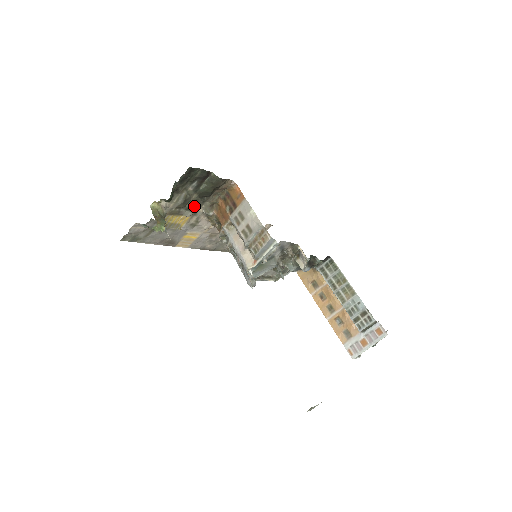
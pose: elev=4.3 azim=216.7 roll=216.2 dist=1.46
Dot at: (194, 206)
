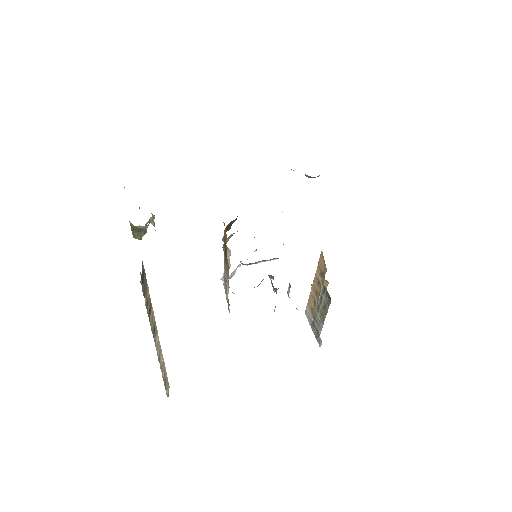
Dot at: occluded
